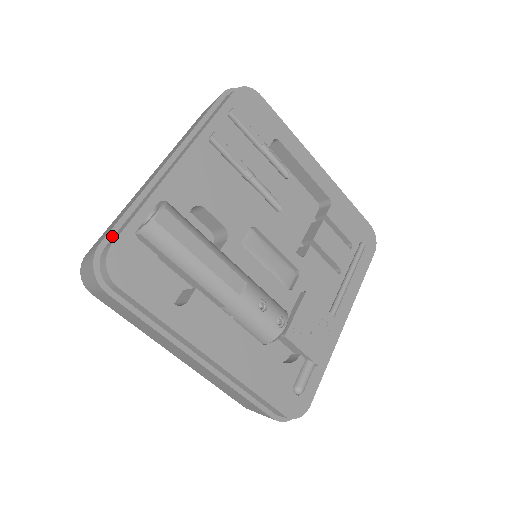
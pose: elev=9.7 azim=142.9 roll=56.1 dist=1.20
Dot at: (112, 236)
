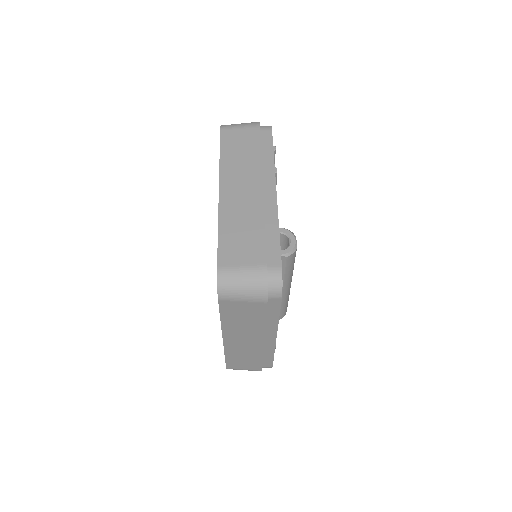
Dot at: (266, 257)
